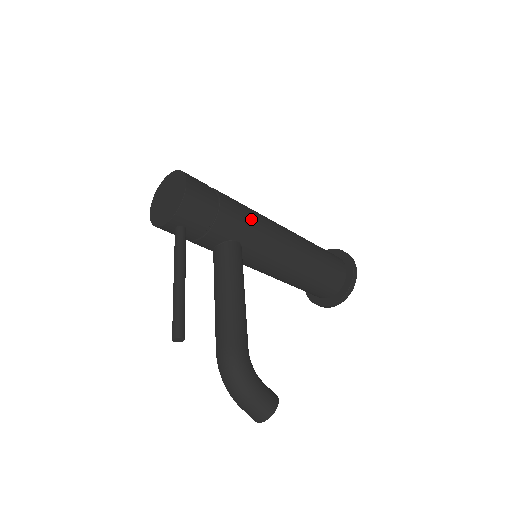
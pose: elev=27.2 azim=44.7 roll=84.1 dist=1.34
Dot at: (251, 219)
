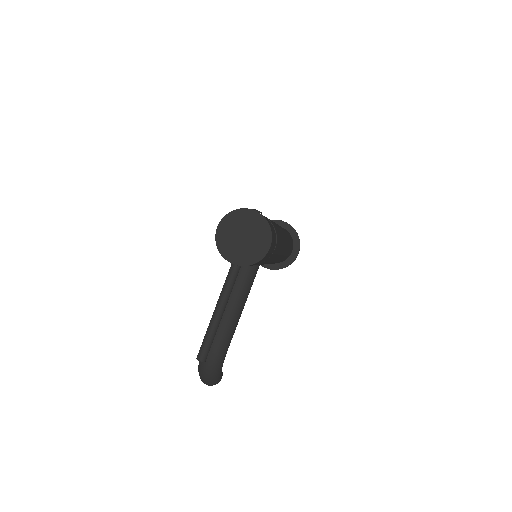
Dot at: occluded
